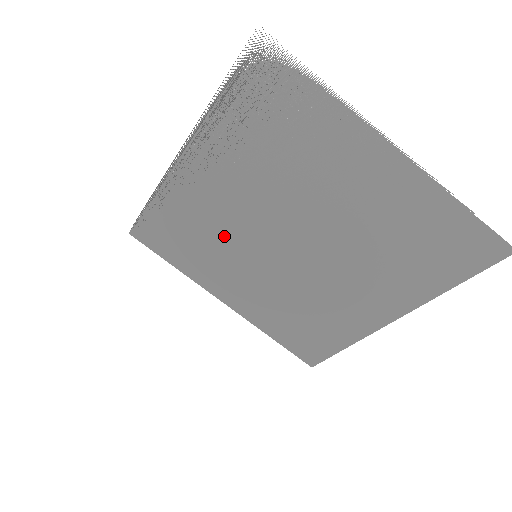
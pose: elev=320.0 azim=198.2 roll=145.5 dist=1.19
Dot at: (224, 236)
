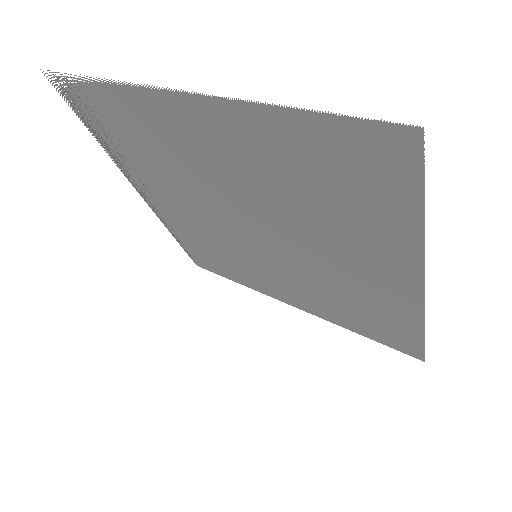
Dot at: (224, 246)
